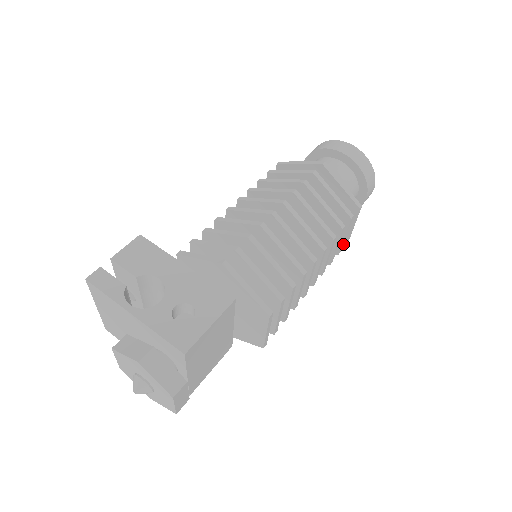
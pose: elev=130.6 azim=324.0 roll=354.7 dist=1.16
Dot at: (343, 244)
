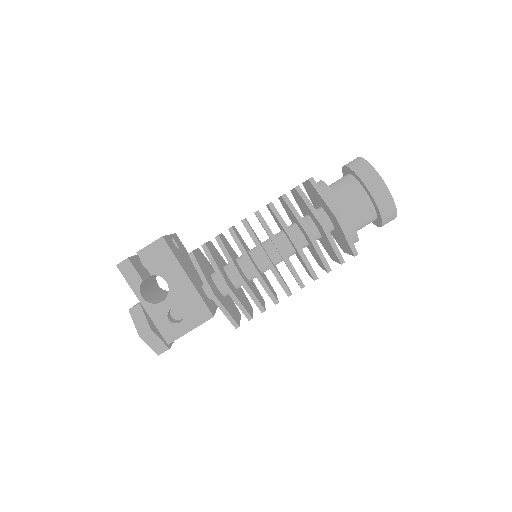
Dot at: occluded
